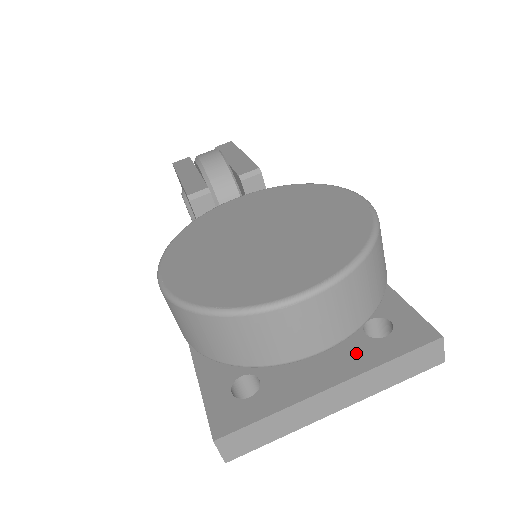
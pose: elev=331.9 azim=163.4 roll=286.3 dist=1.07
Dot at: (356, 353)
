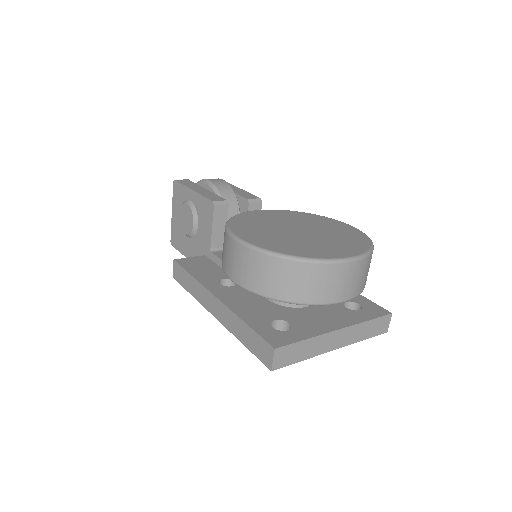
Dot at: (346, 316)
